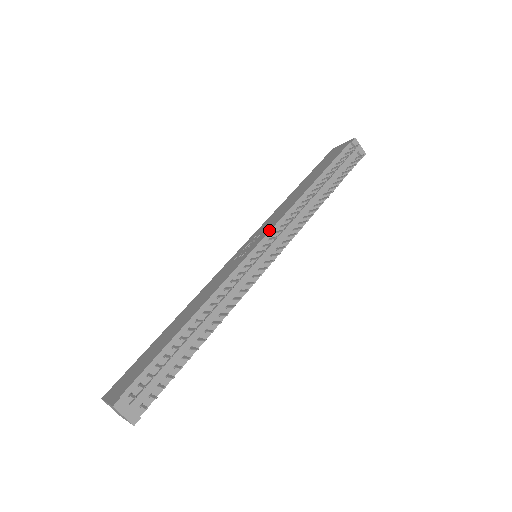
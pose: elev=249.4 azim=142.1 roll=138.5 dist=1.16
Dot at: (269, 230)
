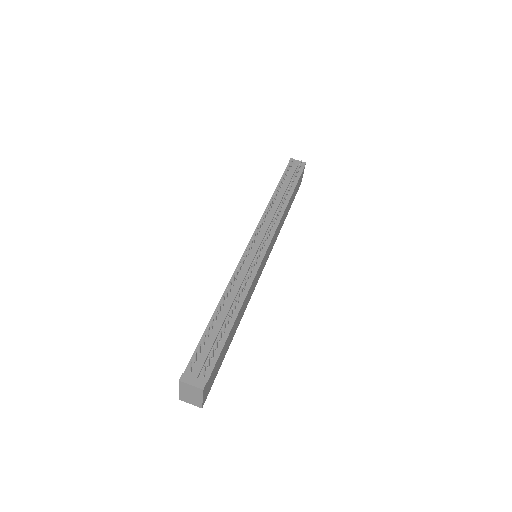
Dot at: (253, 233)
